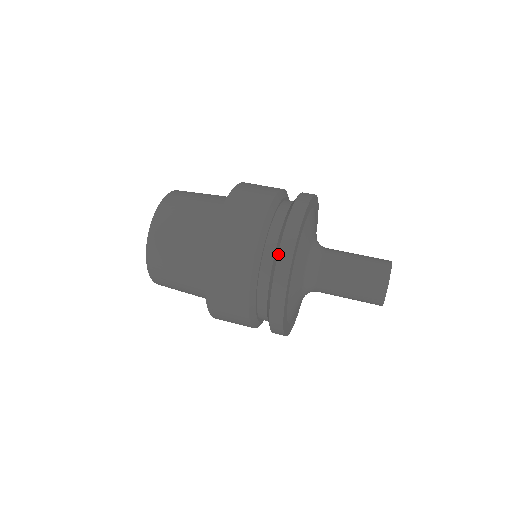
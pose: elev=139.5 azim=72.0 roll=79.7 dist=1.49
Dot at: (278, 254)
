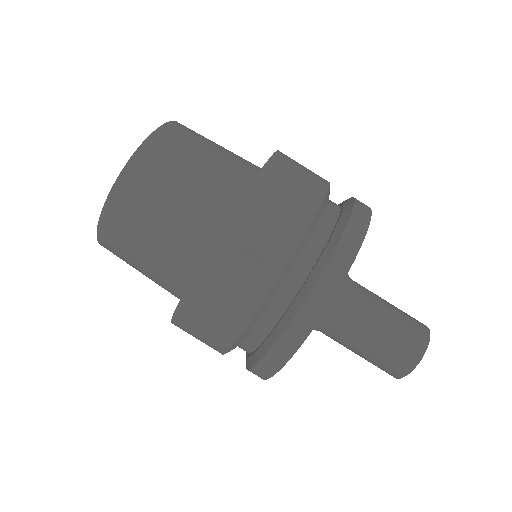
Dot at: (311, 291)
